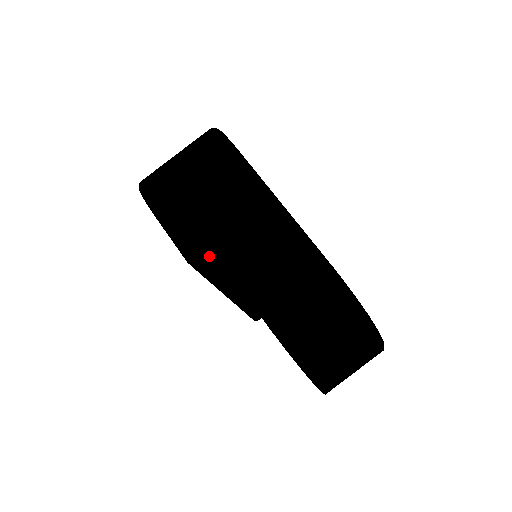
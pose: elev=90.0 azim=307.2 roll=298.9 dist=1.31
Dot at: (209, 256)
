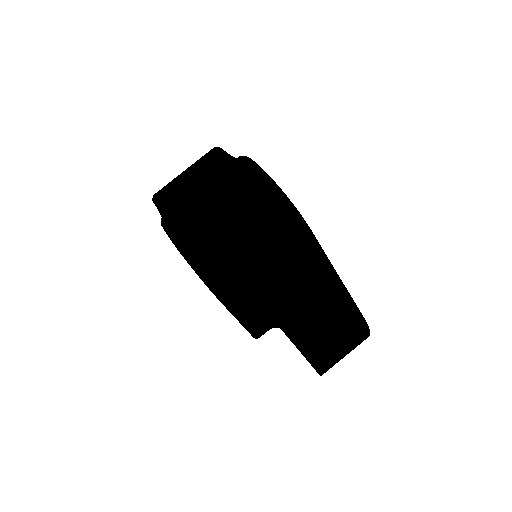
Dot at: occluded
